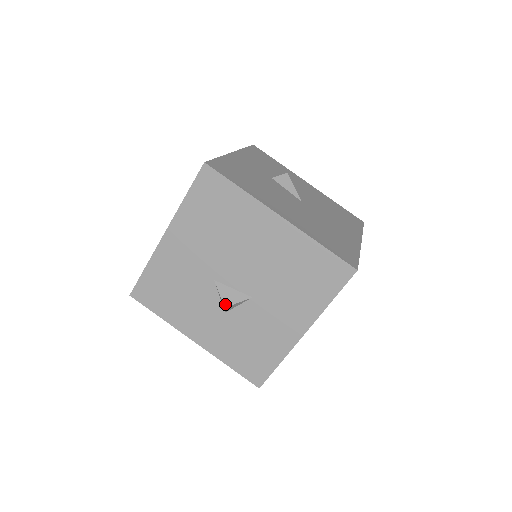
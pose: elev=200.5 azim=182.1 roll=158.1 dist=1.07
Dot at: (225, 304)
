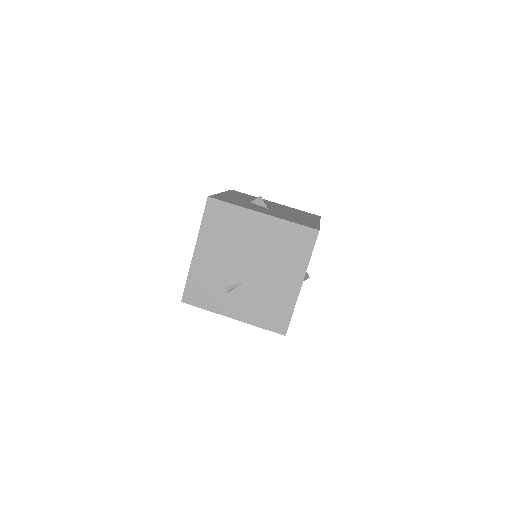
Dot at: occluded
